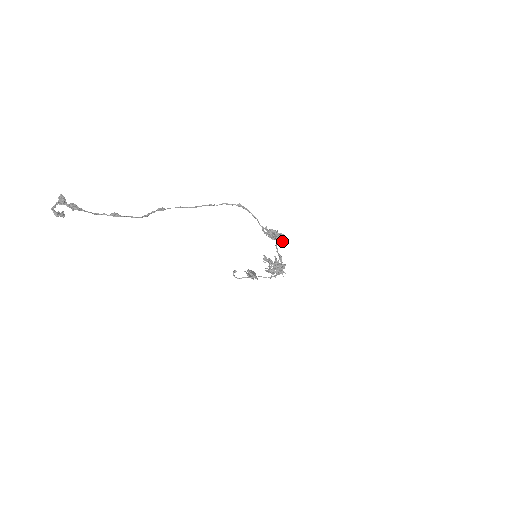
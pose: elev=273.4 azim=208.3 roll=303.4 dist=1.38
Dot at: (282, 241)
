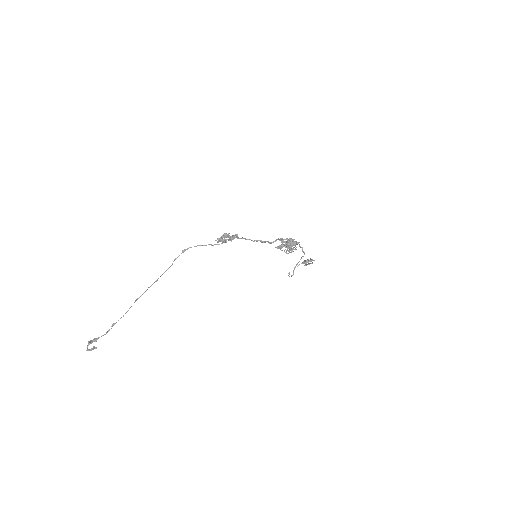
Dot at: (235, 236)
